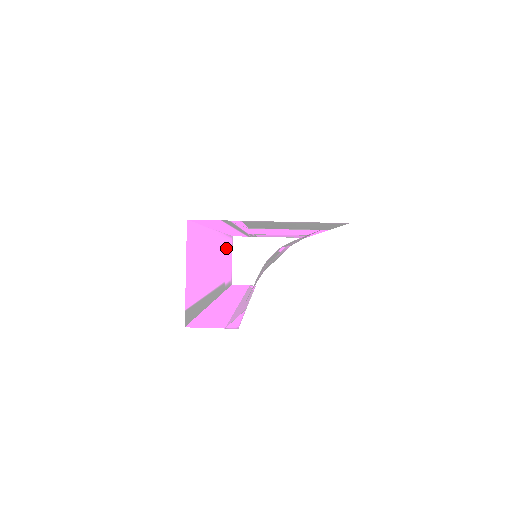
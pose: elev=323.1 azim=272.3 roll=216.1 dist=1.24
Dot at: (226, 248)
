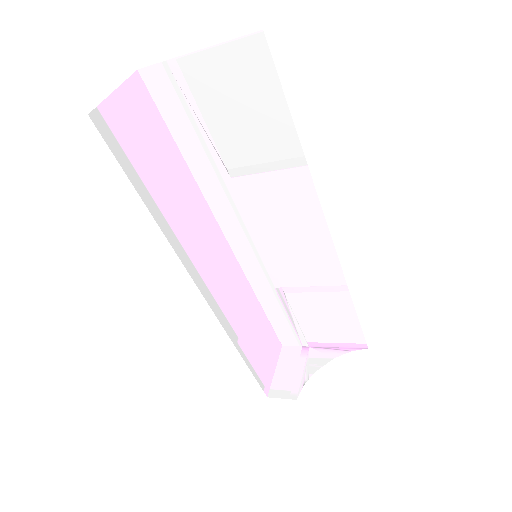
Dot at: (253, 311)
